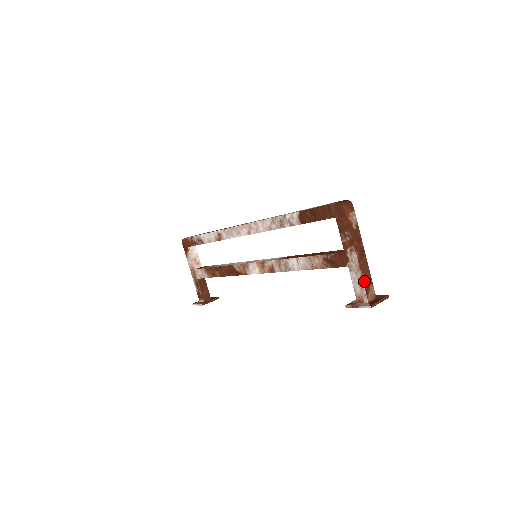
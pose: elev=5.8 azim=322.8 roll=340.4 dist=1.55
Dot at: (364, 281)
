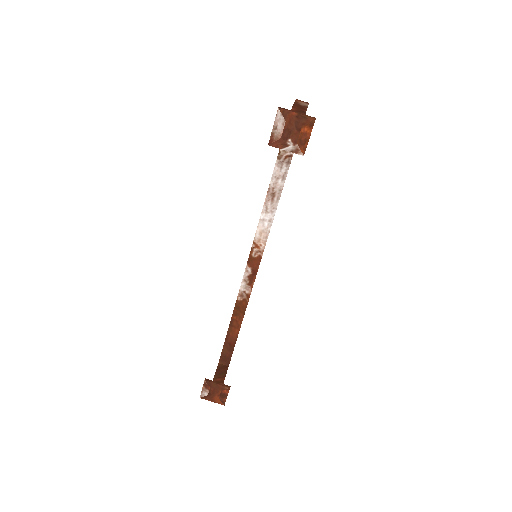
Dot at: occluded
